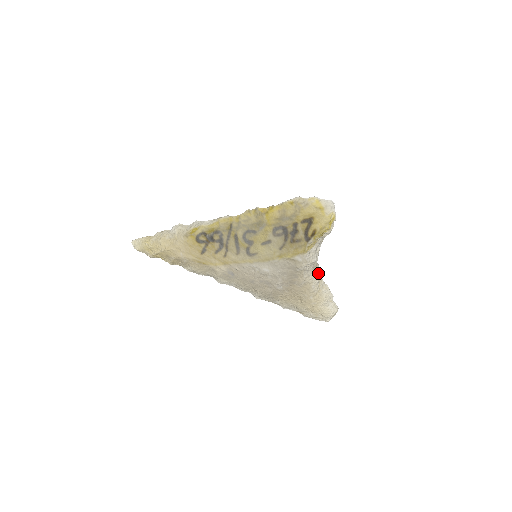
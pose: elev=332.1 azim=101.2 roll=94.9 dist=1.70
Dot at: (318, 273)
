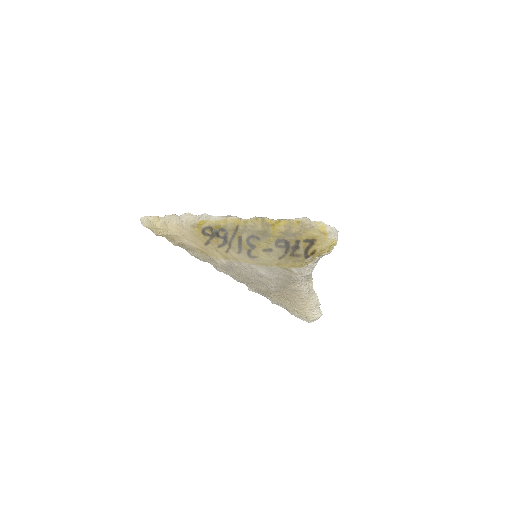
Dot at: (310, 283)
